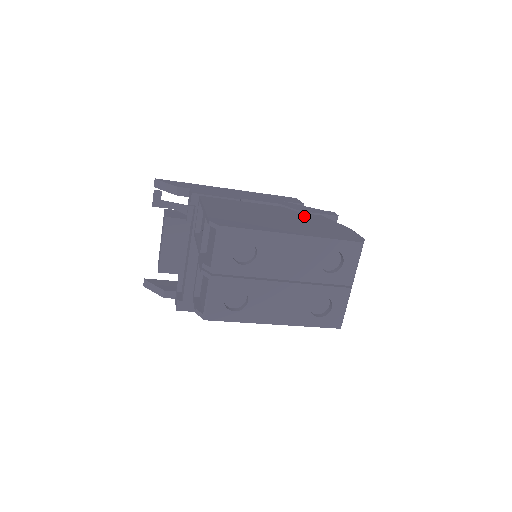
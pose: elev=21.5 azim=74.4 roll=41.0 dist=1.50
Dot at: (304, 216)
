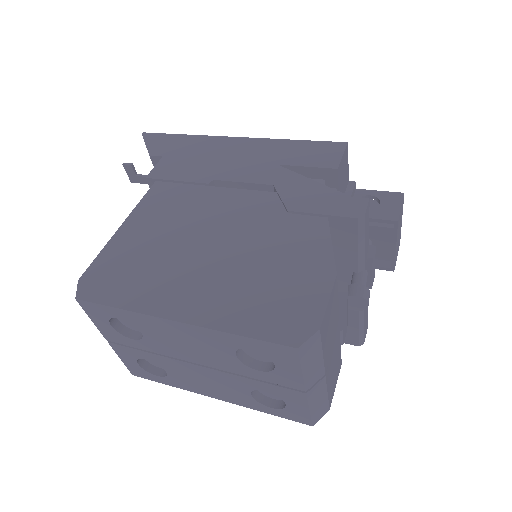
Dot at: (279, 230)
